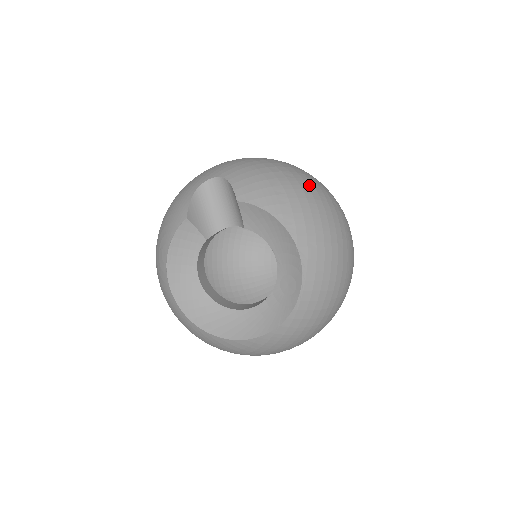
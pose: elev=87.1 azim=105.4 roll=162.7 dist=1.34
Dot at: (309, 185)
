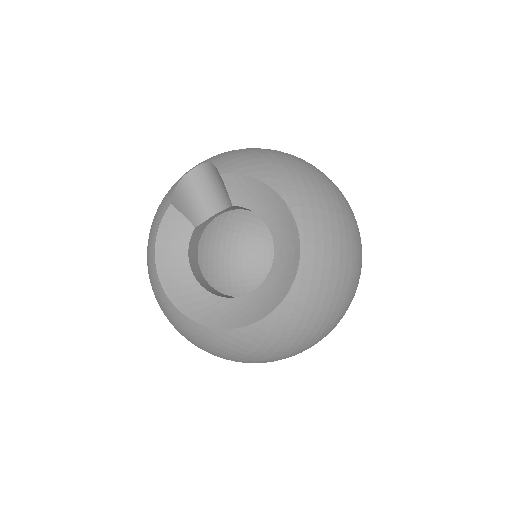
Dot at: (296, 158)
